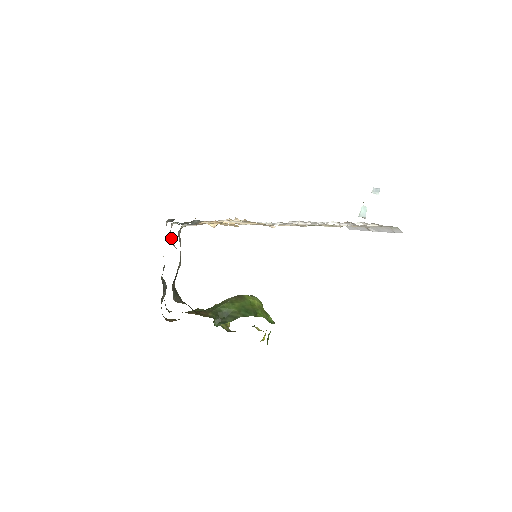
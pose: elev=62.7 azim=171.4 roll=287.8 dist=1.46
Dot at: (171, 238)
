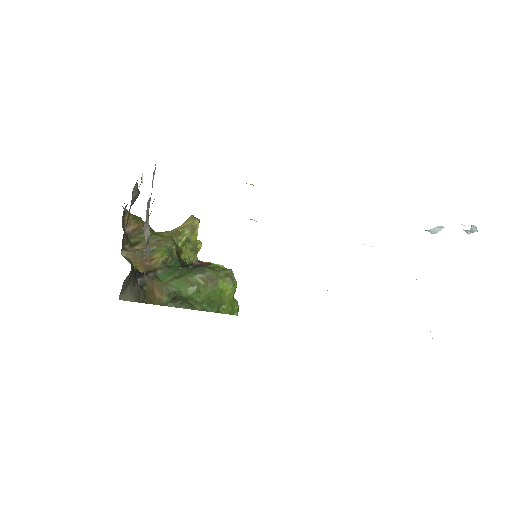
Dot at: (146, 220)
